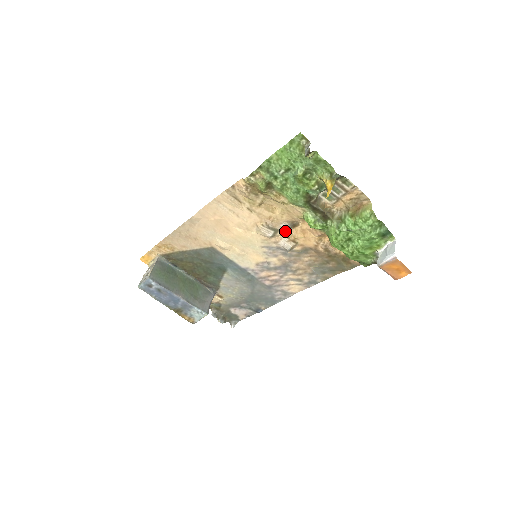
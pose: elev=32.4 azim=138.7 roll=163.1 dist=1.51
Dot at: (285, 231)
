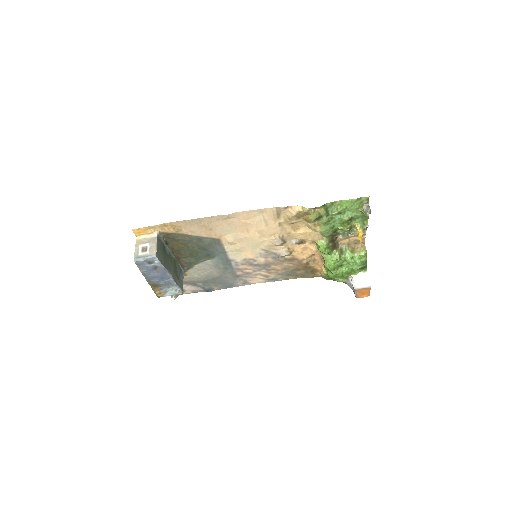
Dot at: (290, 244)
